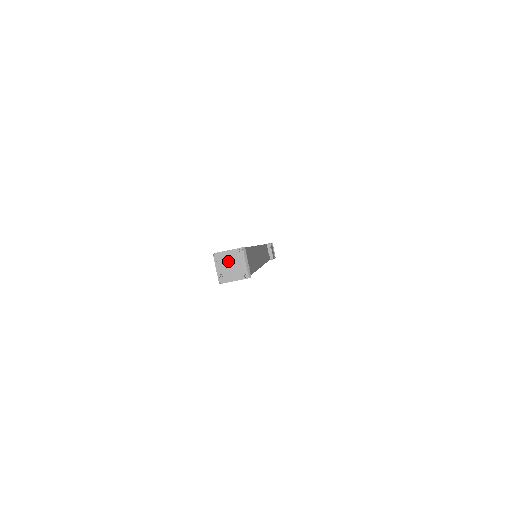
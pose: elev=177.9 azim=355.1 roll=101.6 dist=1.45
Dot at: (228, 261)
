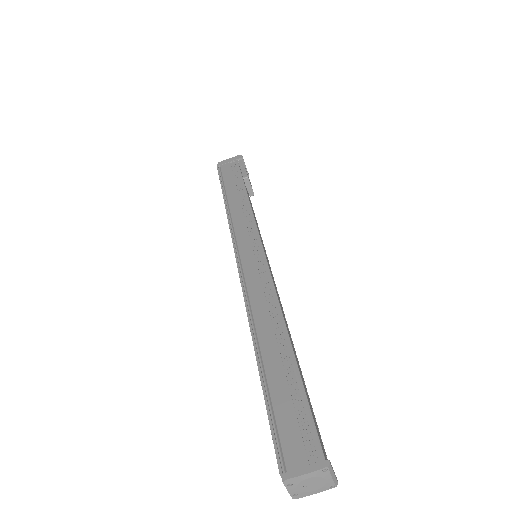
Dot at: (306, 483)
